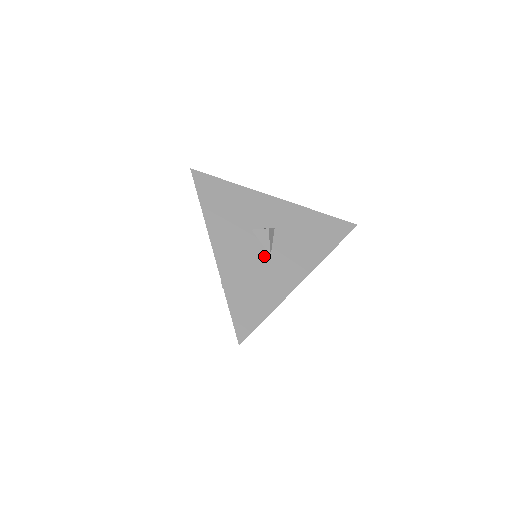
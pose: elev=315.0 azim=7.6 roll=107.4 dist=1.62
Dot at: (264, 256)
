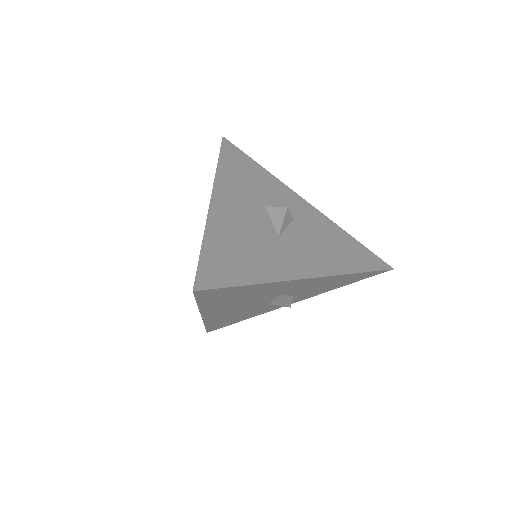
Dot at: (270, 233)
